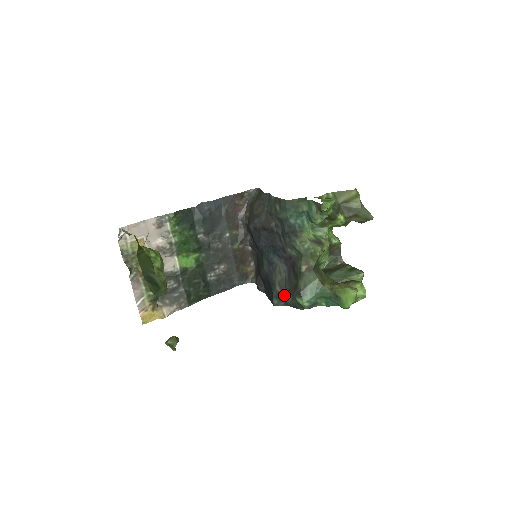
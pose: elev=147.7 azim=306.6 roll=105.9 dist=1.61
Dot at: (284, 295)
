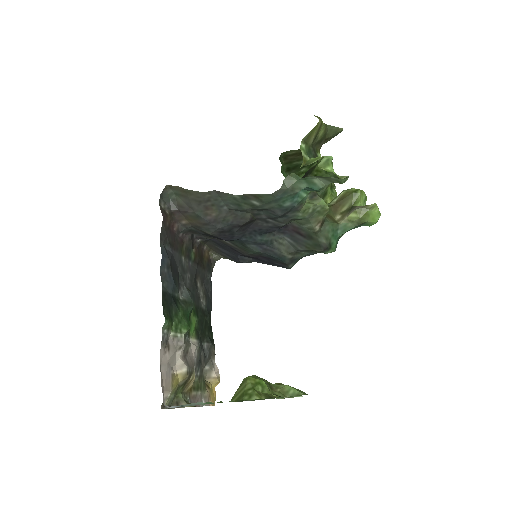
Dot at: (298, 256)
